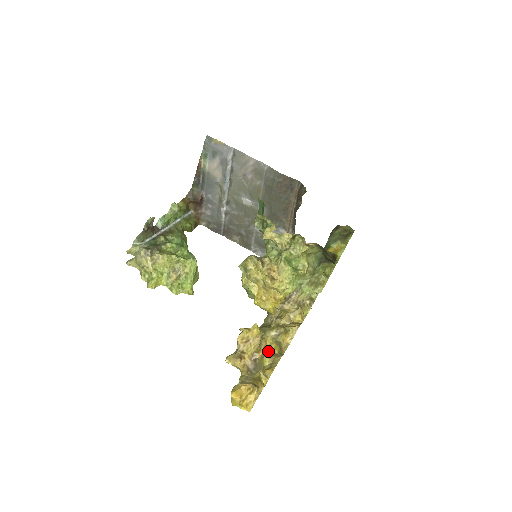
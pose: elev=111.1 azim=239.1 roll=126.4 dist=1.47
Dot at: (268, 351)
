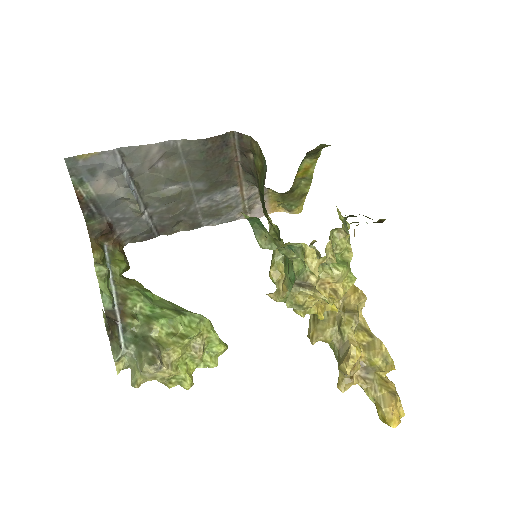
Dot at: (363, 346)
